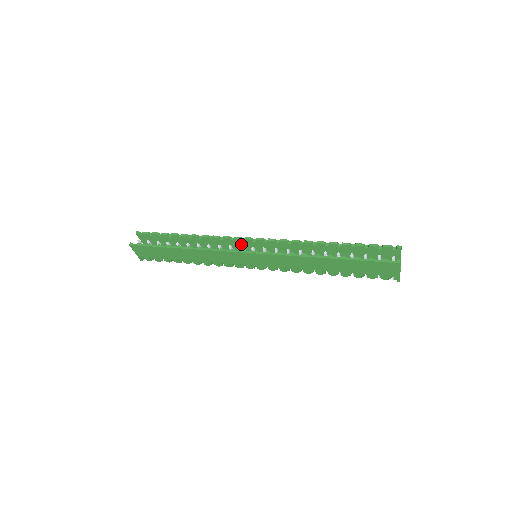
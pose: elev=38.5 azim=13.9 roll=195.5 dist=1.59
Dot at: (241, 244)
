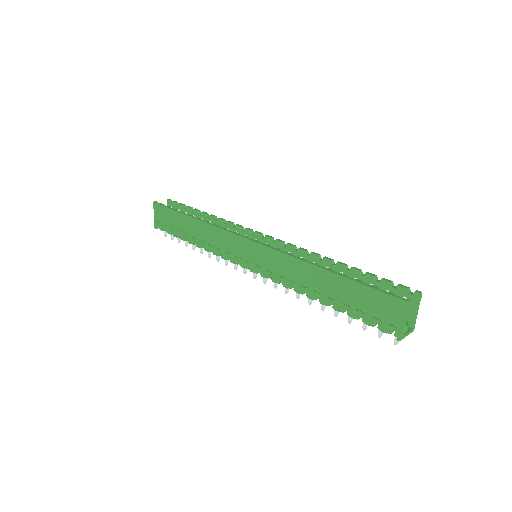
Dot at: occluded
